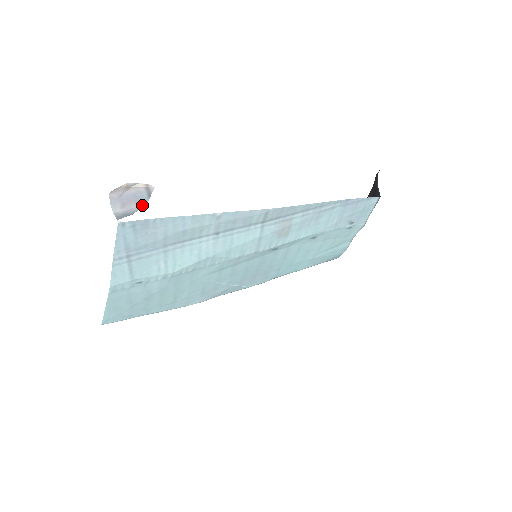
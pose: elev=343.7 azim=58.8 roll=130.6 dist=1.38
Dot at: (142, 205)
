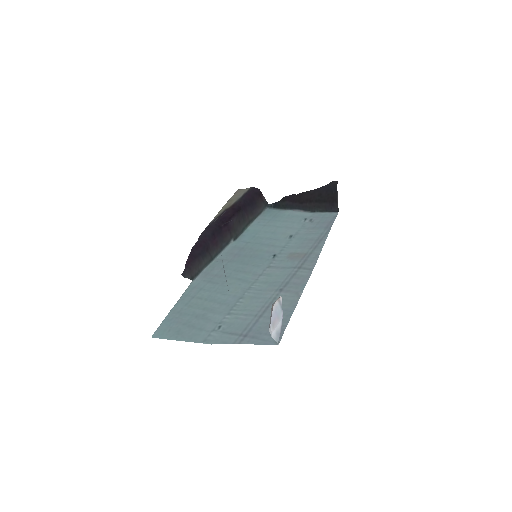
Dot at: (281, 319)
